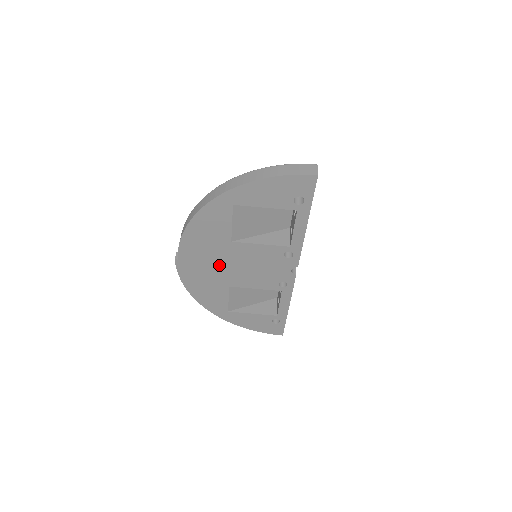
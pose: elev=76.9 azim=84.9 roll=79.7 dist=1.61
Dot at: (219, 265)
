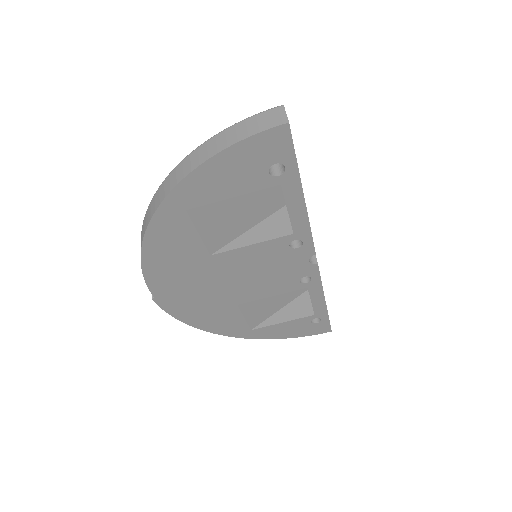
Dot at: (211, 287)
